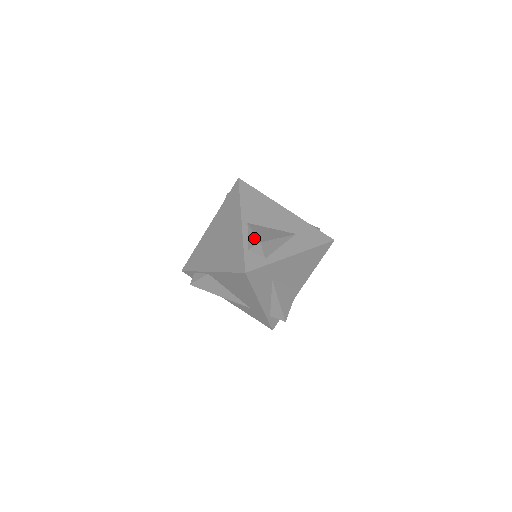
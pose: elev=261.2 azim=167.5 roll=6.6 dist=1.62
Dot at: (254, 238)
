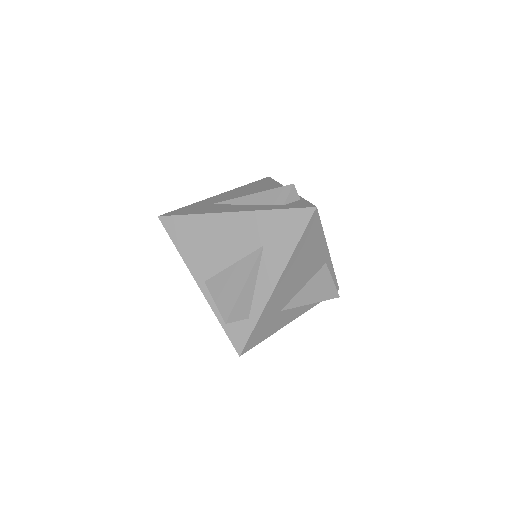
Dot at: occluded
